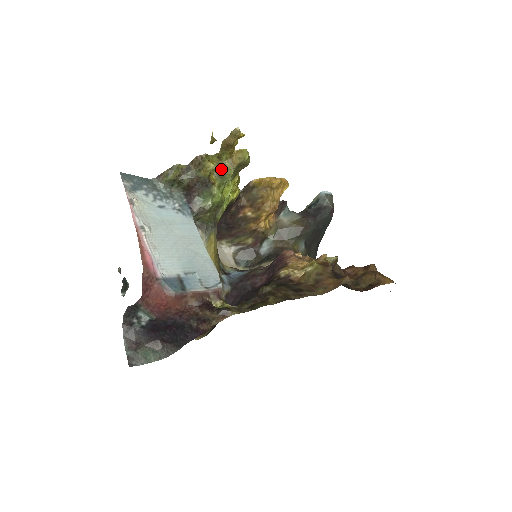
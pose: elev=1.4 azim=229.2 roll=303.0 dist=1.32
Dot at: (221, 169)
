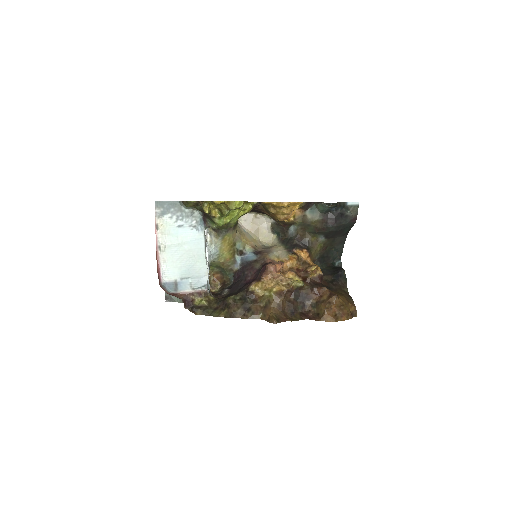
Dot at: (220, 208)
